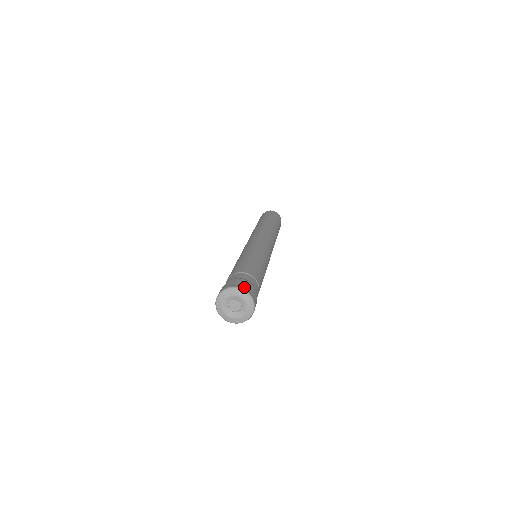
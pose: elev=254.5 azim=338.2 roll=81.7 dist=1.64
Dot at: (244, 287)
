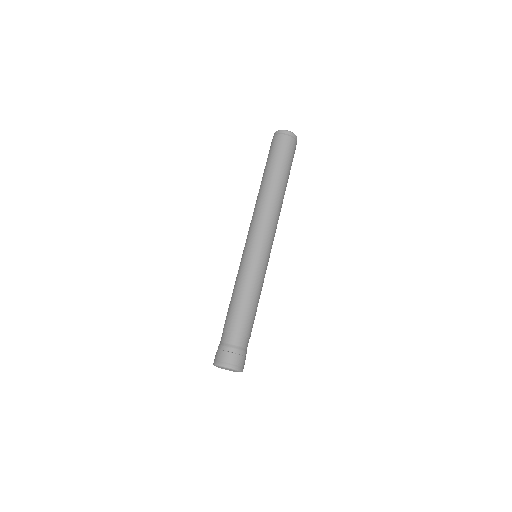
Dot at: (234, 364)
